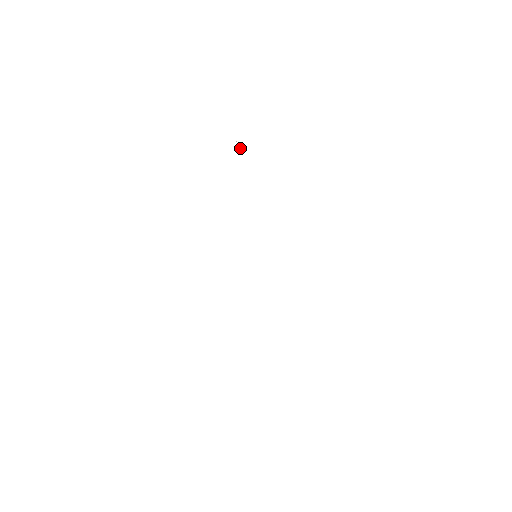
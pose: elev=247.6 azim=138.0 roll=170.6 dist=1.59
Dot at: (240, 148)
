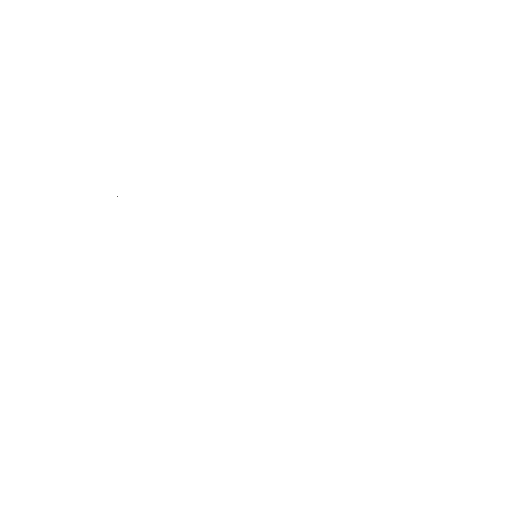
Dot at: occluded
